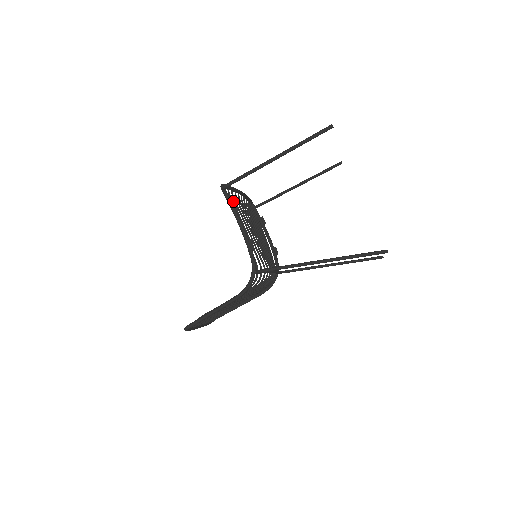
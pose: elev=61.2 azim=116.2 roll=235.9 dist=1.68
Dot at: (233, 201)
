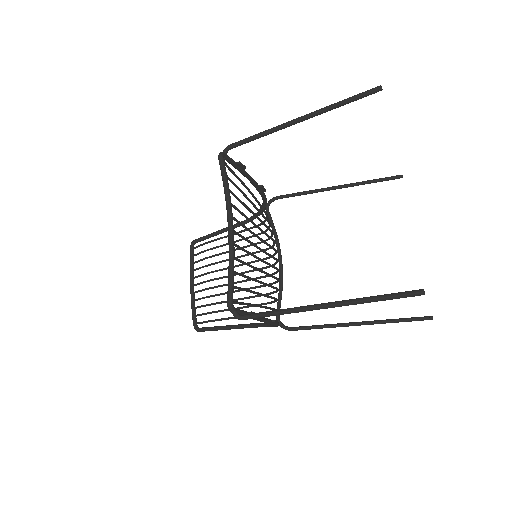
Dot at: occluded
